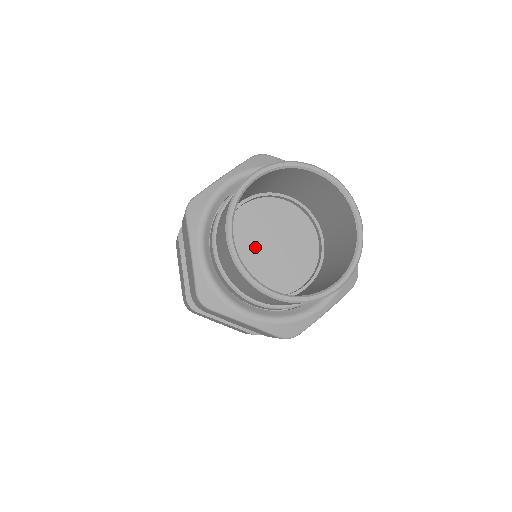
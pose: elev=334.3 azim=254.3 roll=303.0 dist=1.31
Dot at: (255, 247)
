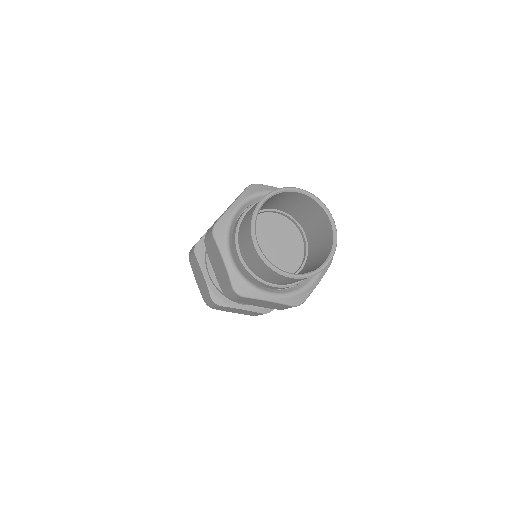
Dot at: (261, 249)
